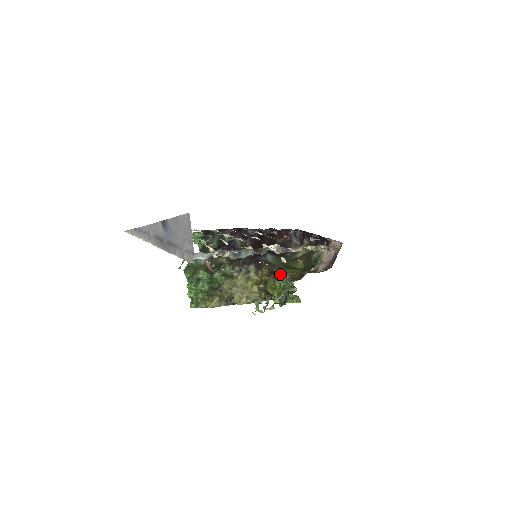
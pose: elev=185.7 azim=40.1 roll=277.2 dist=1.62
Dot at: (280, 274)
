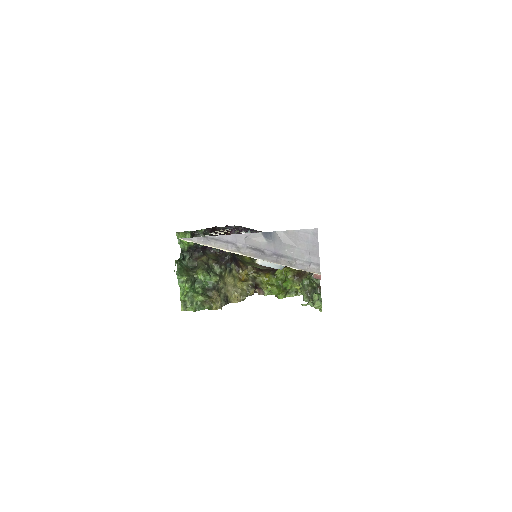
Dot at: (291, 272)
